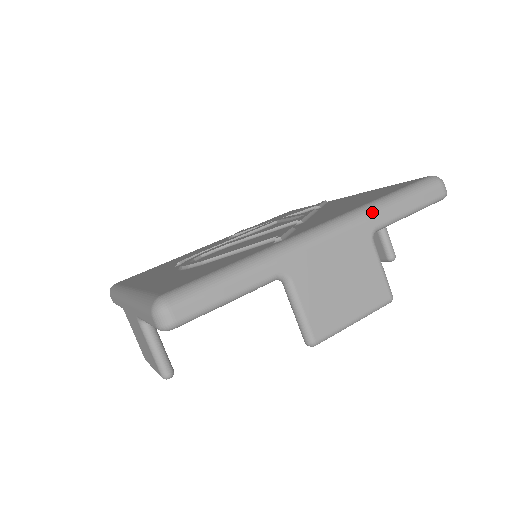
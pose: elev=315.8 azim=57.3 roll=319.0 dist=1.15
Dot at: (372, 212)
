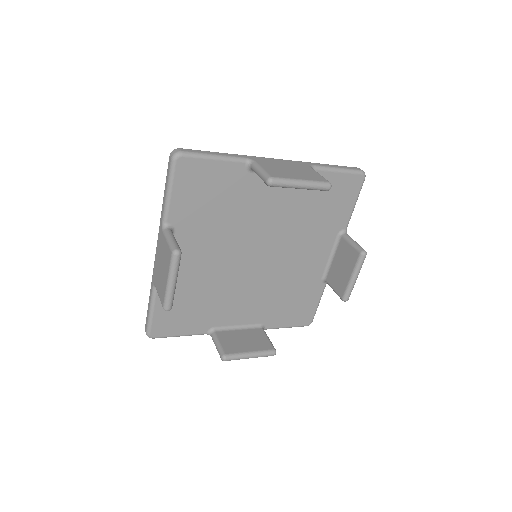
Dot at: (309, 162)
